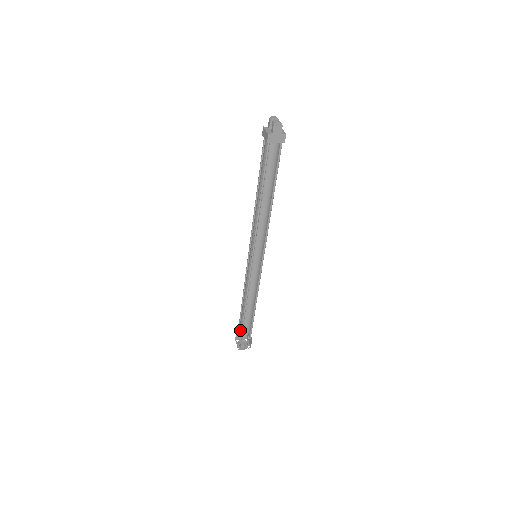
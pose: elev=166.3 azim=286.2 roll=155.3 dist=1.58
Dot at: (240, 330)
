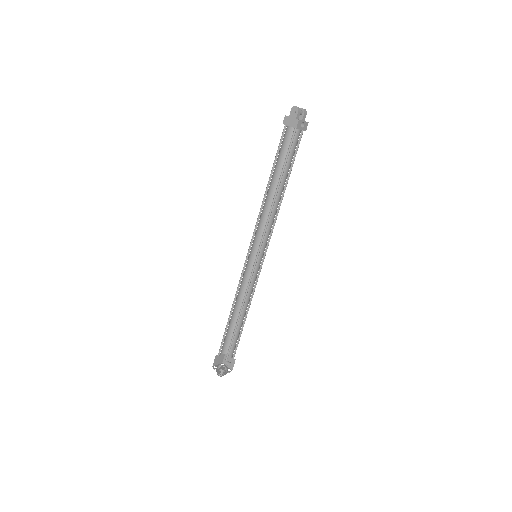
Dot at: occluded
